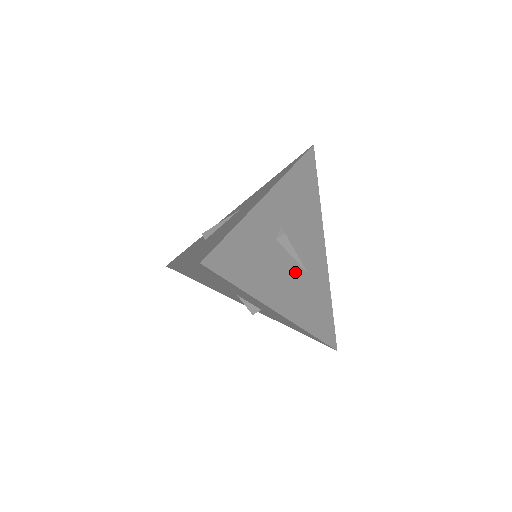
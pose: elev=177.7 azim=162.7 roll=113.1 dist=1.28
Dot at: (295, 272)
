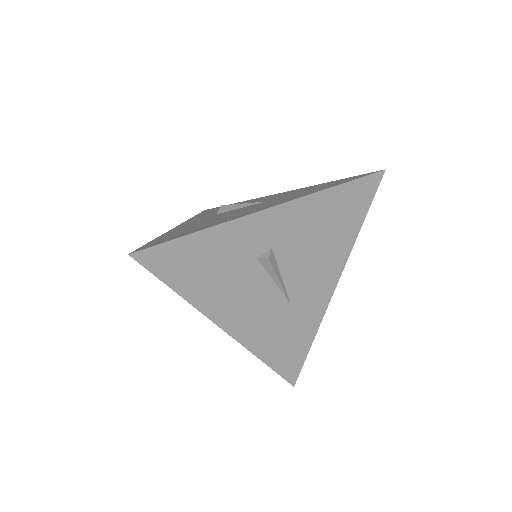
Dot at: (270, 297)
